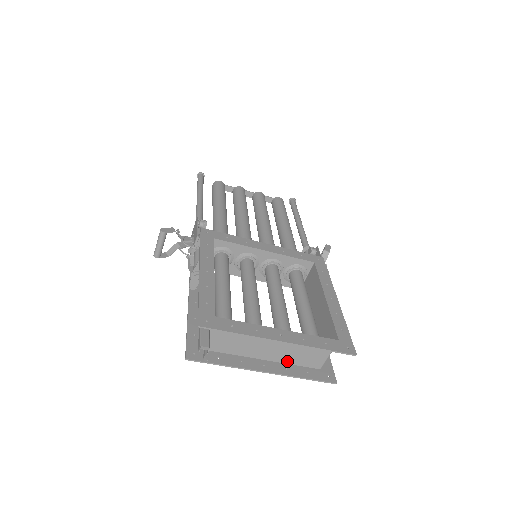
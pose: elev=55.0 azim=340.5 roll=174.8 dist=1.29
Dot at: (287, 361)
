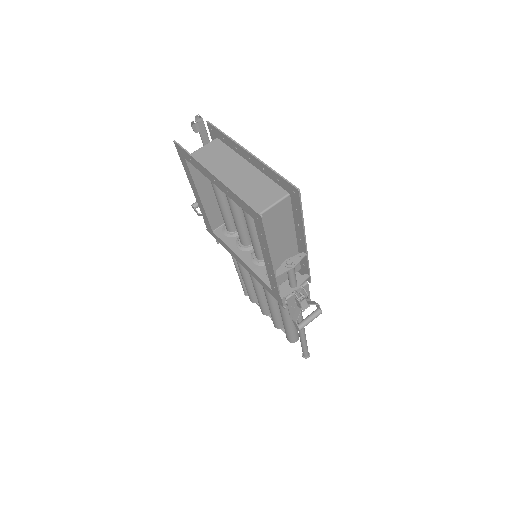
Dot at: occluded
